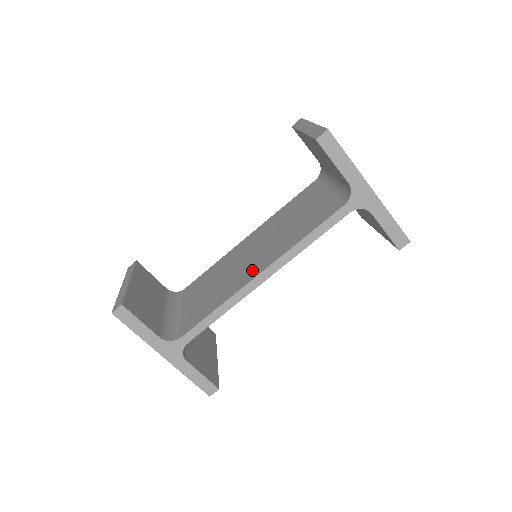
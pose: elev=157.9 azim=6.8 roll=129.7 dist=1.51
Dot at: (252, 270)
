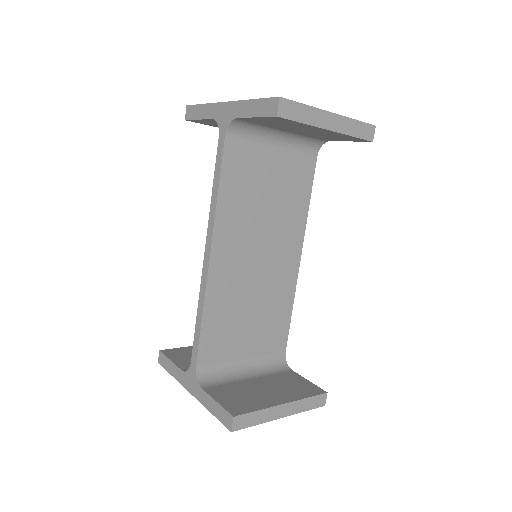
Dot at: occluded
